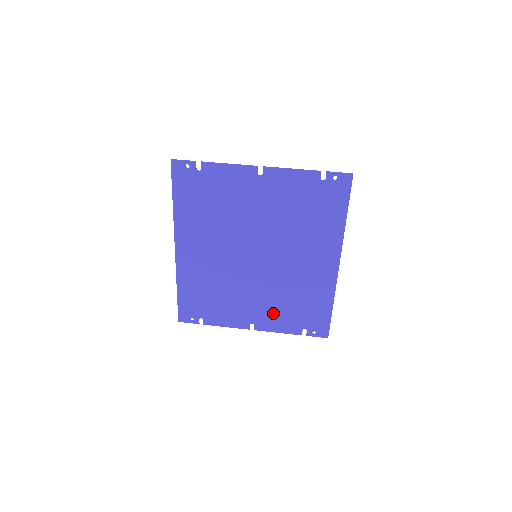
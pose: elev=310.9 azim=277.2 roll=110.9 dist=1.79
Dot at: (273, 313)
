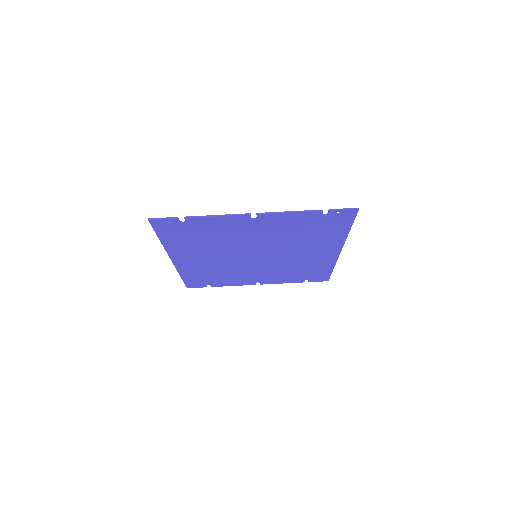
Dot at: (276, 277)
